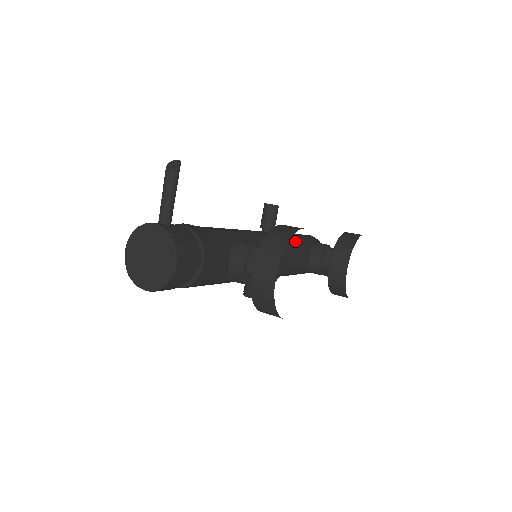
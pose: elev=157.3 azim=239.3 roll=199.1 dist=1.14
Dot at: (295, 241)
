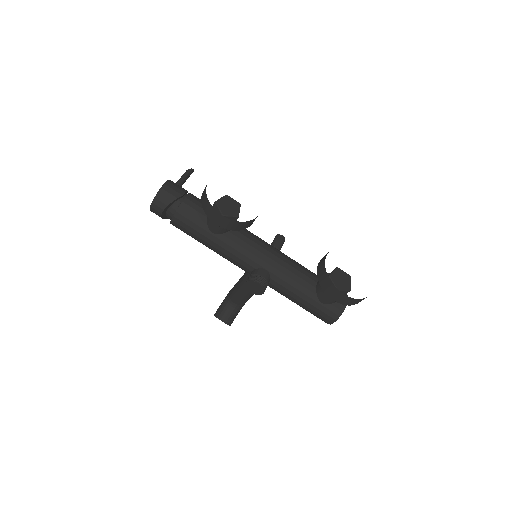
Dot at: (301, 265)
